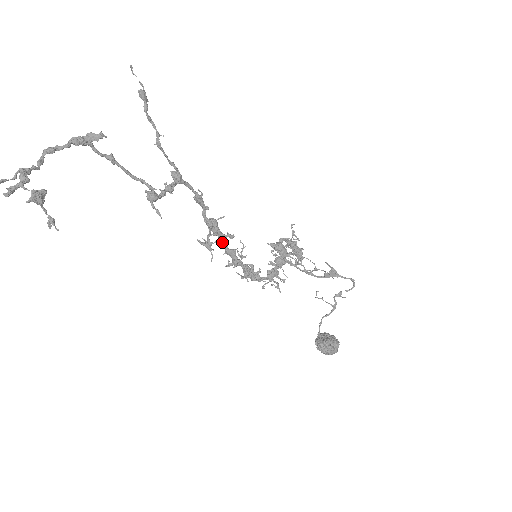
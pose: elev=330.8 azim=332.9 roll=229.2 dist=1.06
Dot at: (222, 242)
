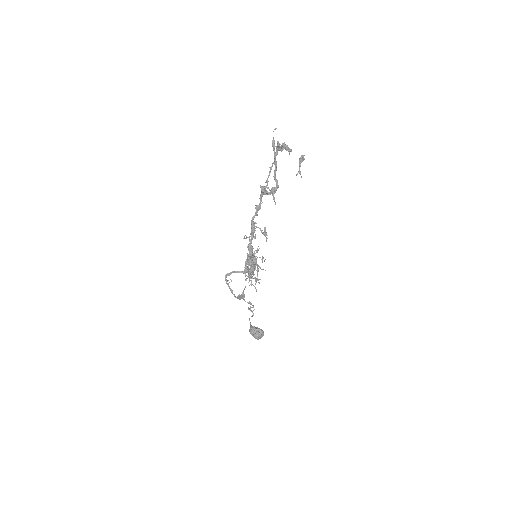
Dot at: (250, 239)
